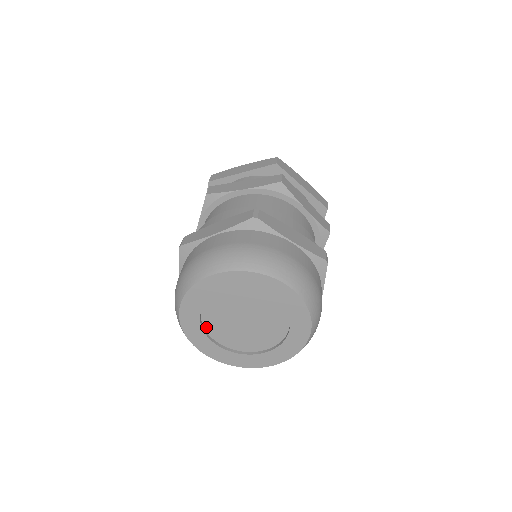
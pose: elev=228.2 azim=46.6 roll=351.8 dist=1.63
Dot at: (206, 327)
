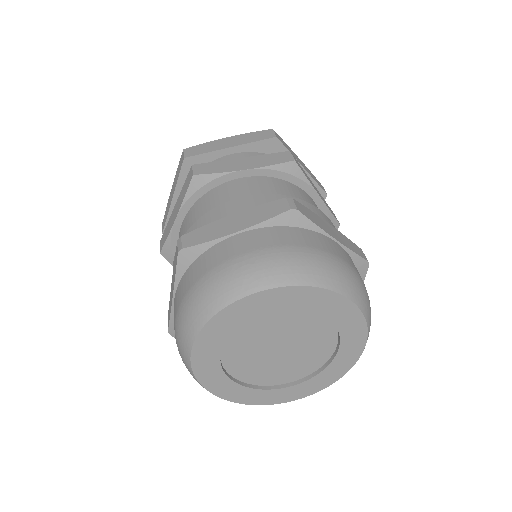
Dot at: (259, 383)
